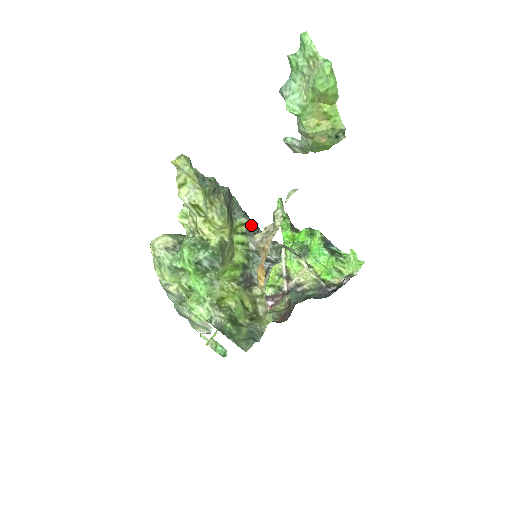
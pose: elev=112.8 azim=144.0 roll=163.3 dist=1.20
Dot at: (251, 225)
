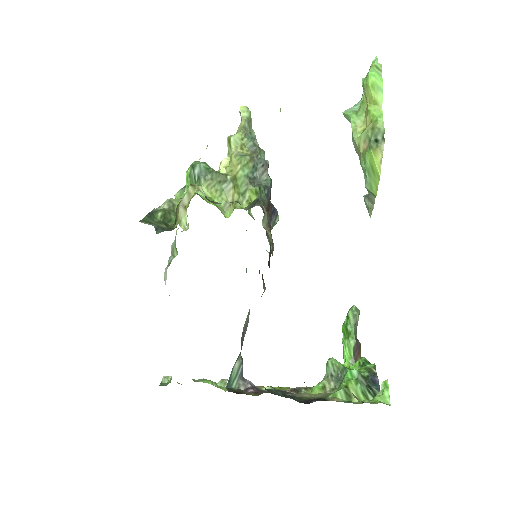
Dot at: (261, 193)
